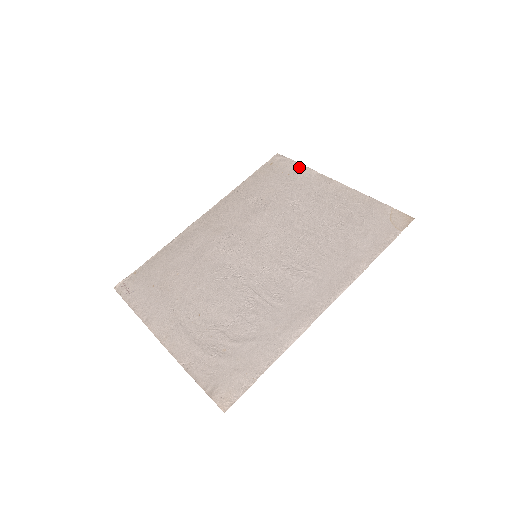
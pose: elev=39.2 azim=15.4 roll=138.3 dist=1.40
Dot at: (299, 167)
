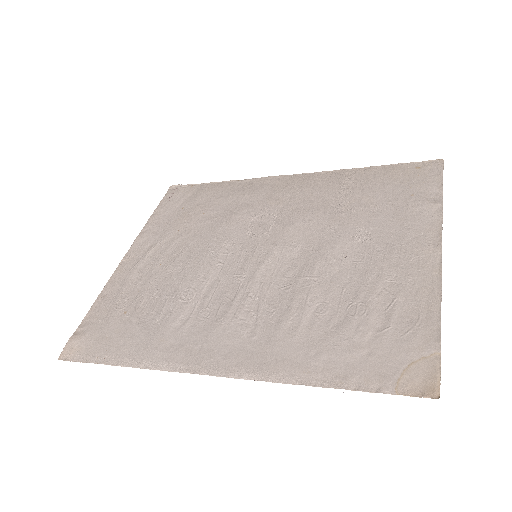
Dot at: (435, 195)
